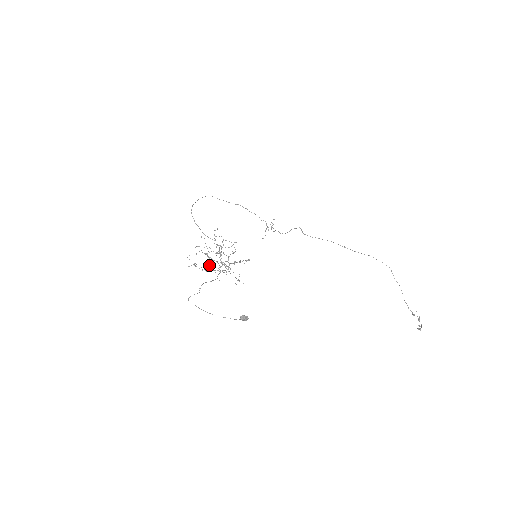
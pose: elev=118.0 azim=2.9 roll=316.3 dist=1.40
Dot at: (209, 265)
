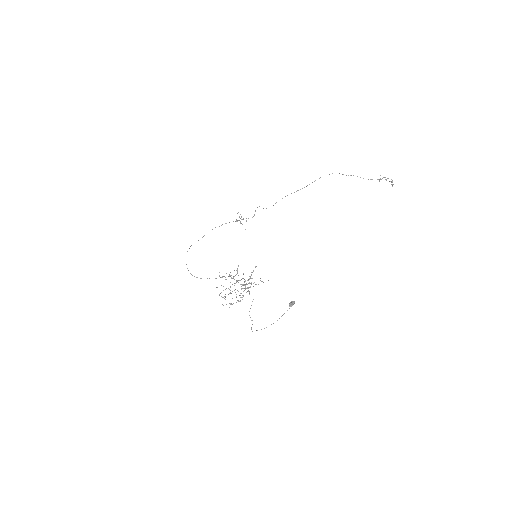
Dot at: occluded
